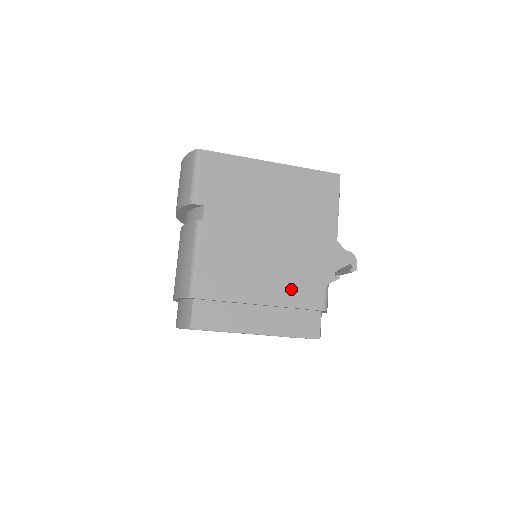
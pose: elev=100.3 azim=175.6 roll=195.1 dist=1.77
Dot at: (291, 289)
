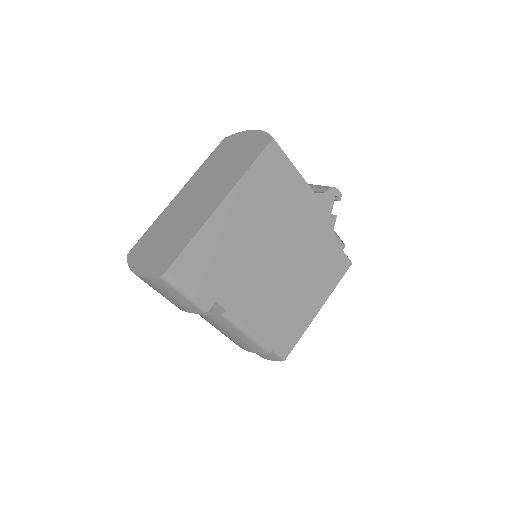
Dot at: (316, 265)
